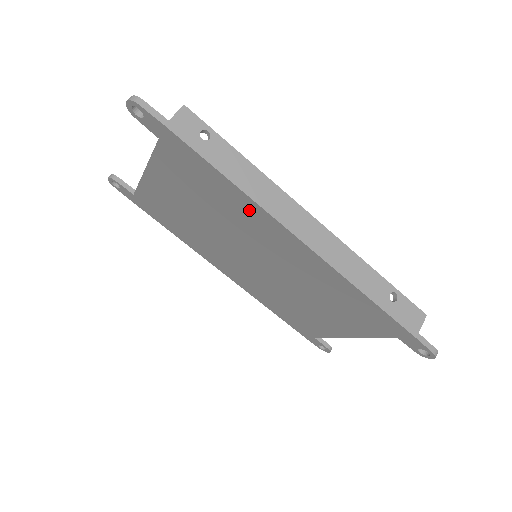
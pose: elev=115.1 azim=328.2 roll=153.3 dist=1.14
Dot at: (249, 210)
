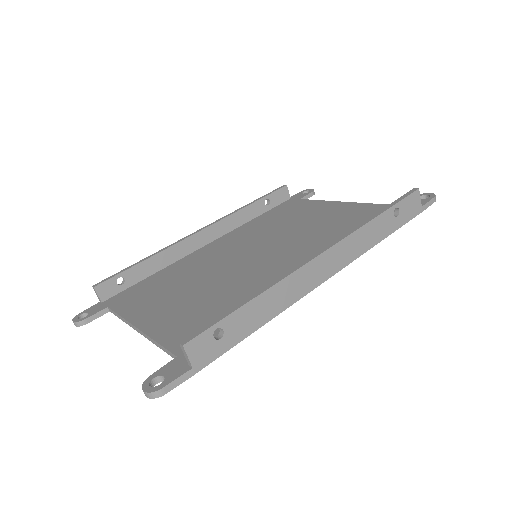
Dot at: occluded
